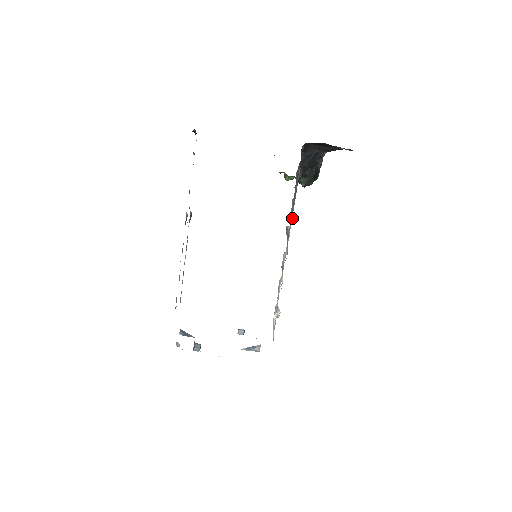
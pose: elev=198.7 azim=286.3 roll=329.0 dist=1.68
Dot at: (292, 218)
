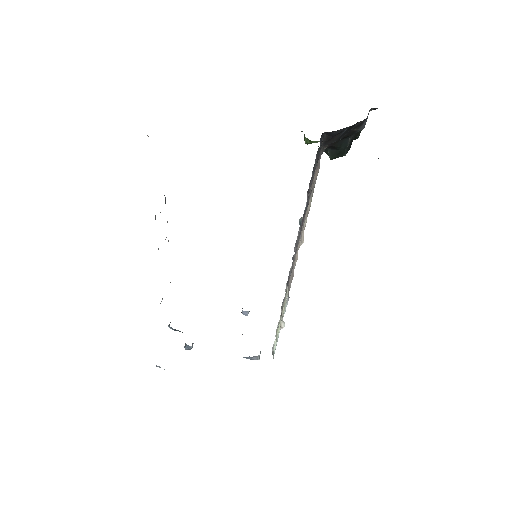
Dot at: (310, 204)
